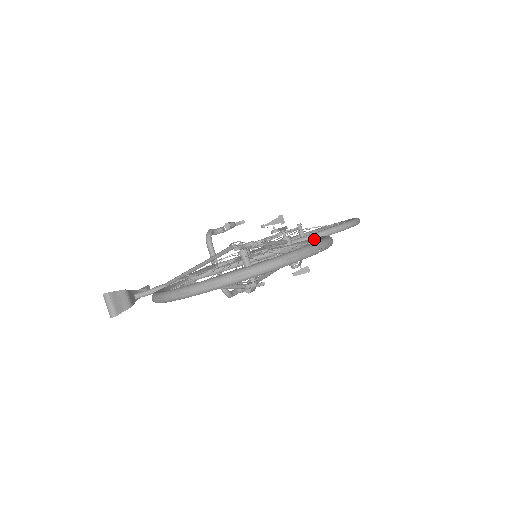
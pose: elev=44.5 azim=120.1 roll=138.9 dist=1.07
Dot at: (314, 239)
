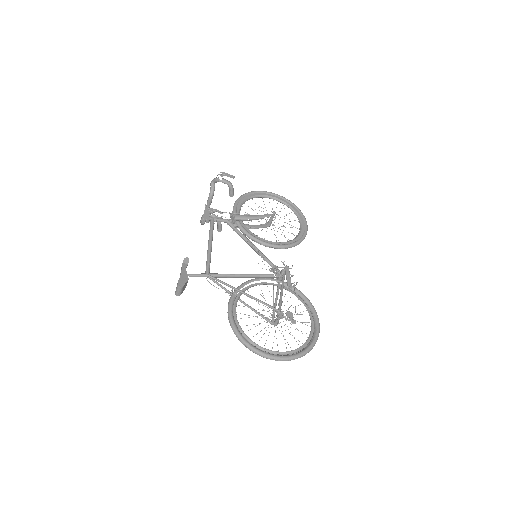
Dot at: (305, 299)
